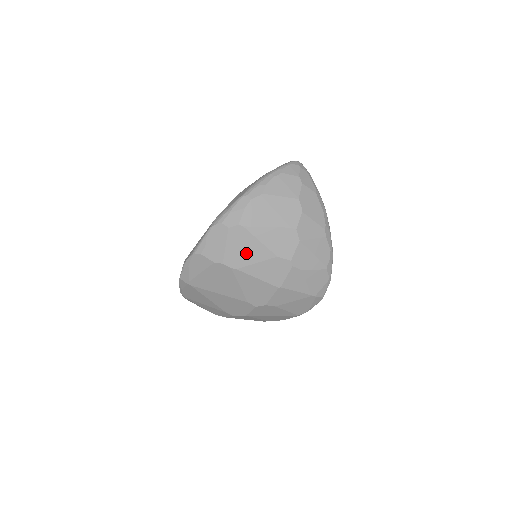
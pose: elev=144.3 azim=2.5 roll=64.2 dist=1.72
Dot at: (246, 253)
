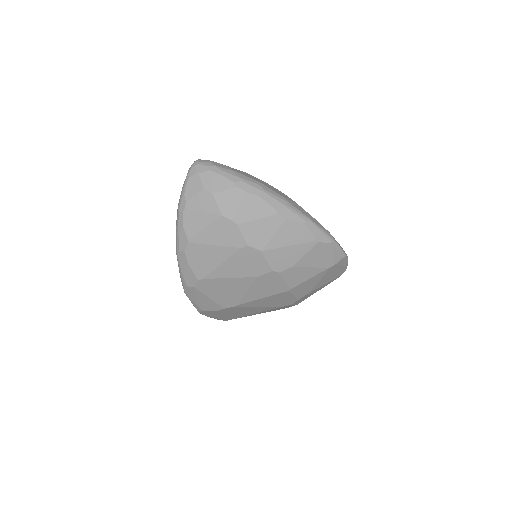
Dot at: (230, 292)
